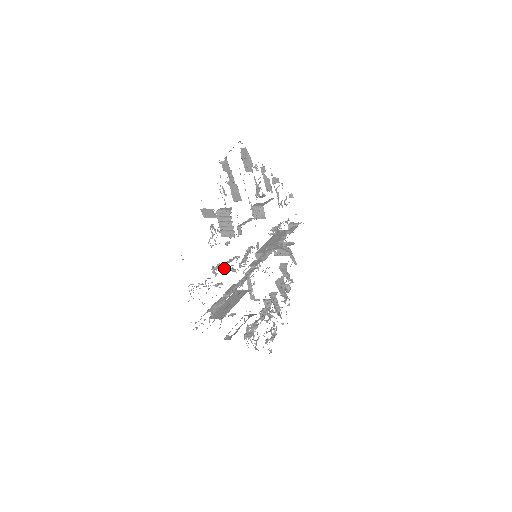
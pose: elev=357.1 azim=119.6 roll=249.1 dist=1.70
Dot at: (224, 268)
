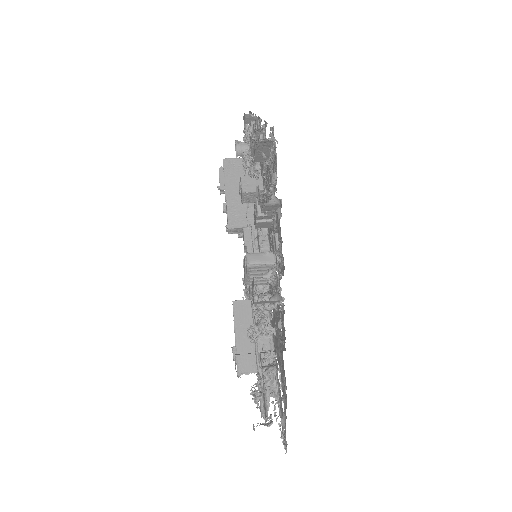
Dot at: (270, 334)
